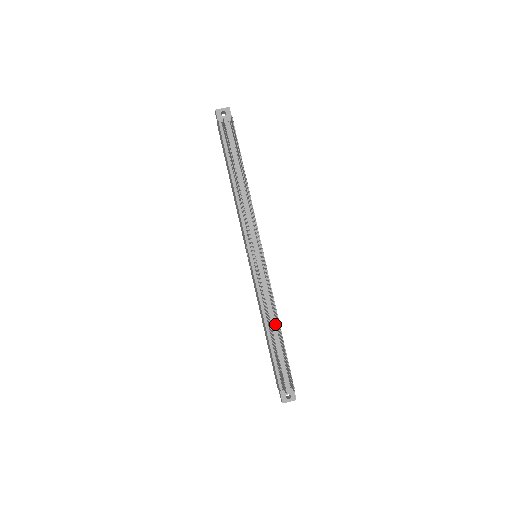
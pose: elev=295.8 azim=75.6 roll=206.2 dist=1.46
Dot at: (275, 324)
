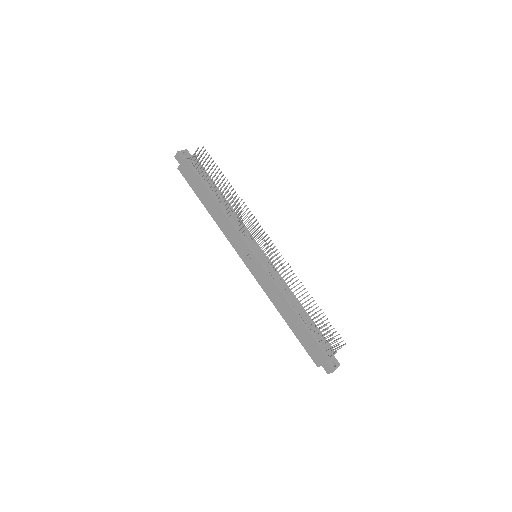
Dot at: (297, 304)
